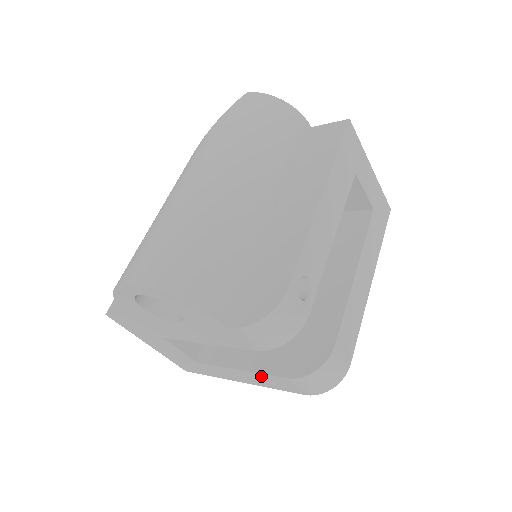
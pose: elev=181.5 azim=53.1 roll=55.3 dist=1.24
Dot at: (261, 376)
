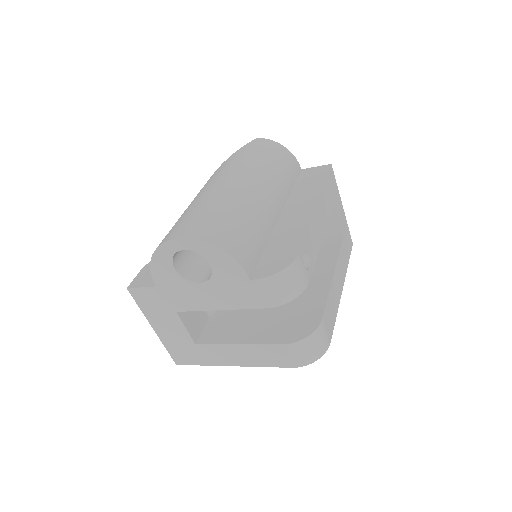
Dot at: (258, 349)
